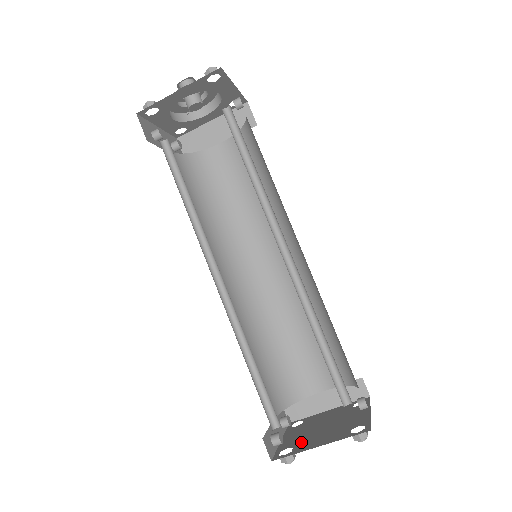
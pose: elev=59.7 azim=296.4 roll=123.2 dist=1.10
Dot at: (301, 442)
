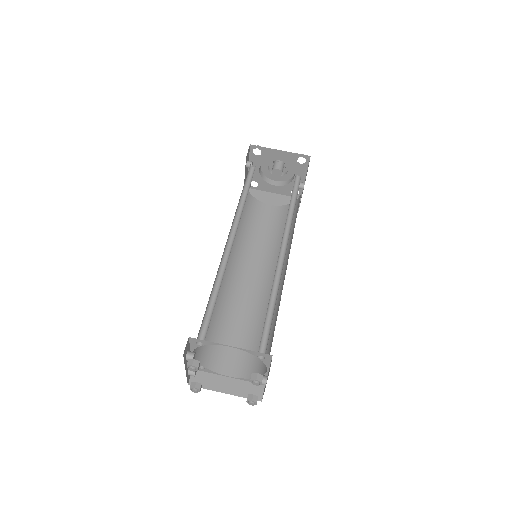
Dot at: occluded
